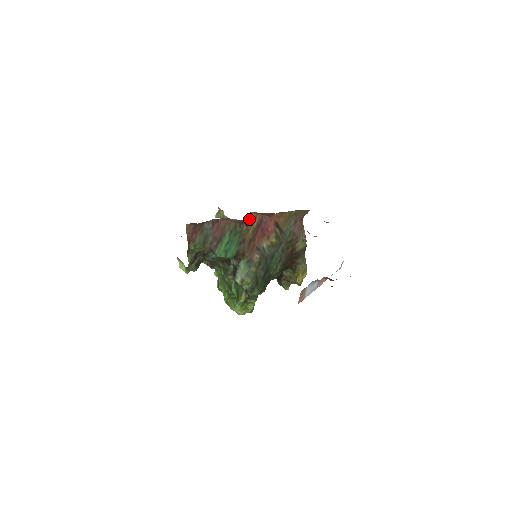
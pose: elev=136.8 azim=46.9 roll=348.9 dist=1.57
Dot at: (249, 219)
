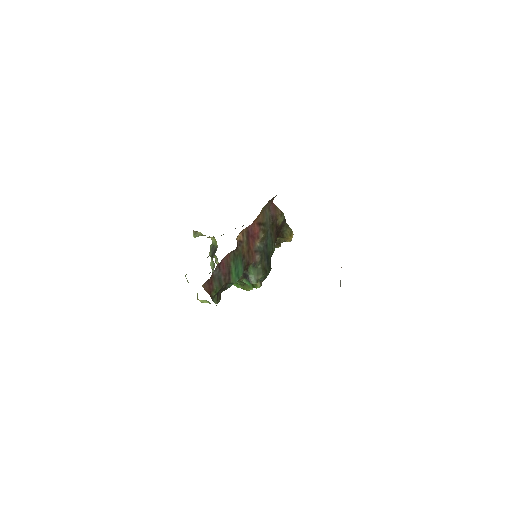
Dot at: (239, 239)
